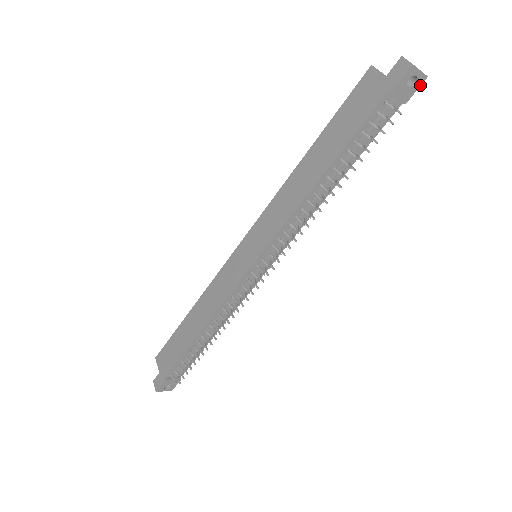
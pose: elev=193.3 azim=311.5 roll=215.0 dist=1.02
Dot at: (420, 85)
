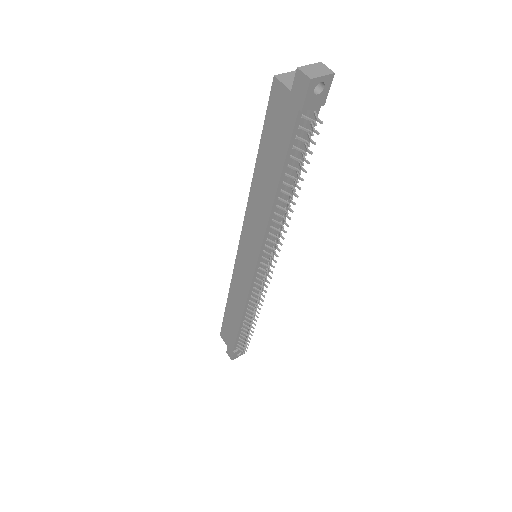
Dot at: (330, 83)
